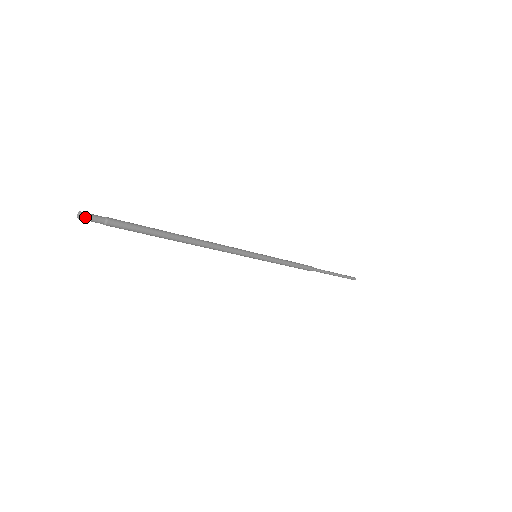
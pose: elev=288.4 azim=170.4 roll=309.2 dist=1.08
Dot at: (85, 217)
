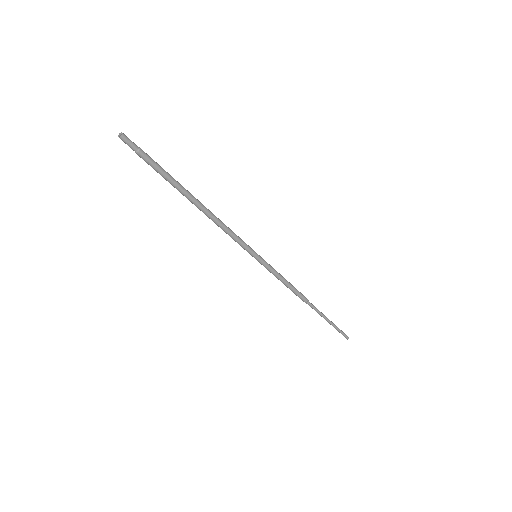
Dot at: (122, 139)
